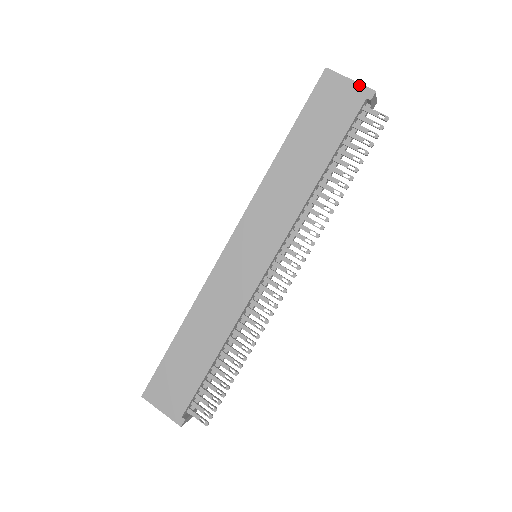
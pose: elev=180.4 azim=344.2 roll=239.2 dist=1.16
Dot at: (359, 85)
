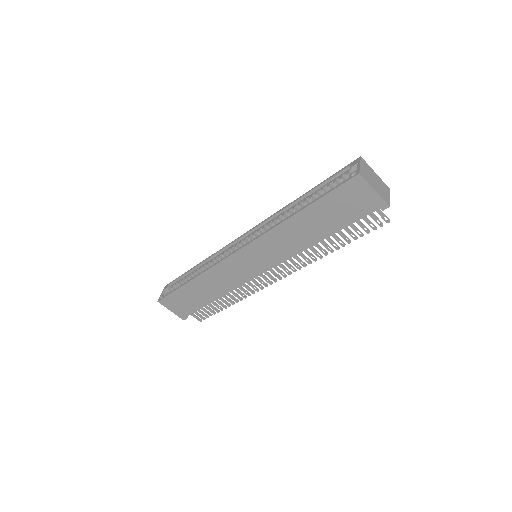
Dot at: (379, 197)
